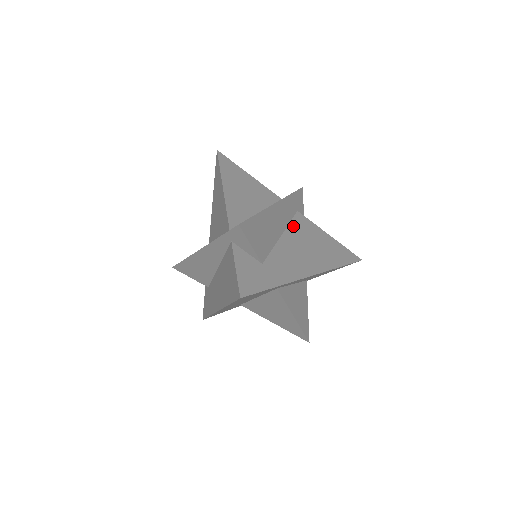
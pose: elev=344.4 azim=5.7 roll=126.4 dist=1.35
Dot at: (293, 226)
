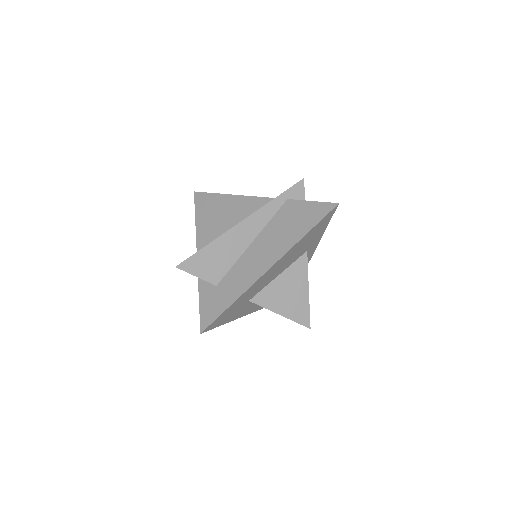
Dot at: occluded
